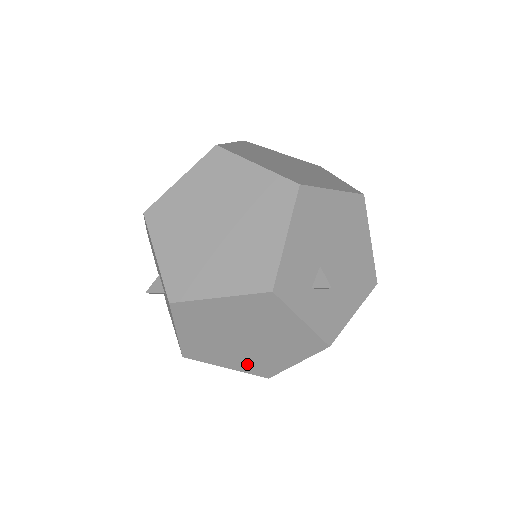
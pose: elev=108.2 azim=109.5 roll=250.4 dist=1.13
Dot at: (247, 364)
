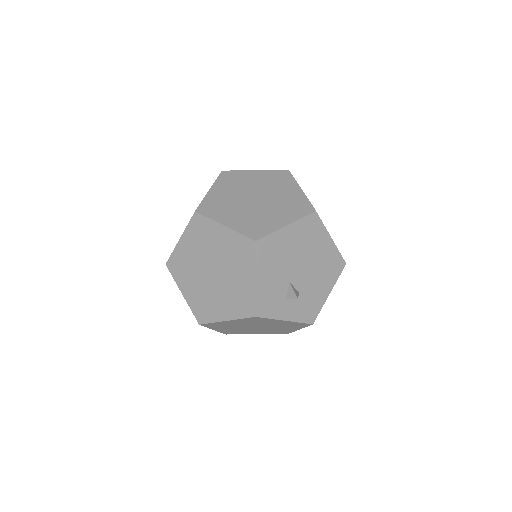
Dot at: (268, 332)
